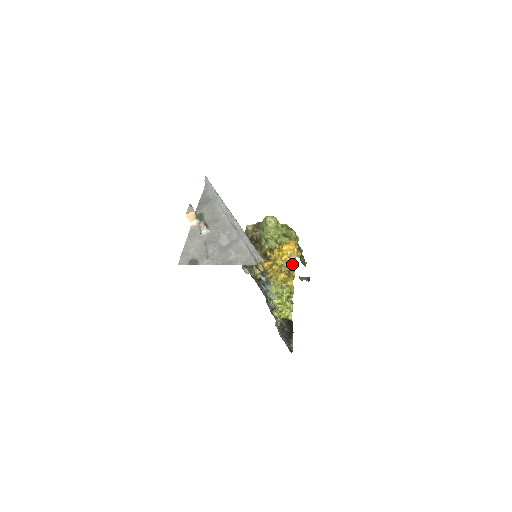
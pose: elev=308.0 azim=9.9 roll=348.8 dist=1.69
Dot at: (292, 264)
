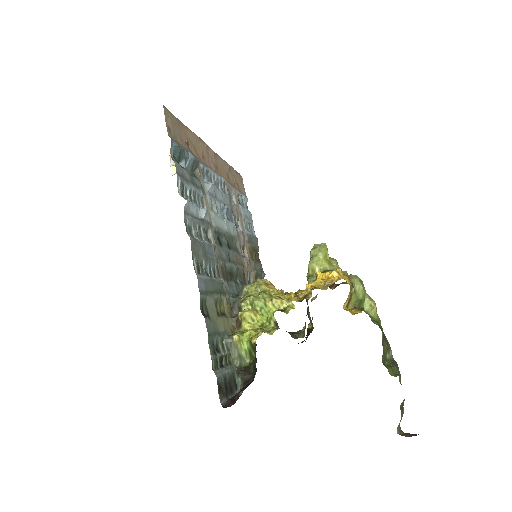
Dot at: (315, 287)
